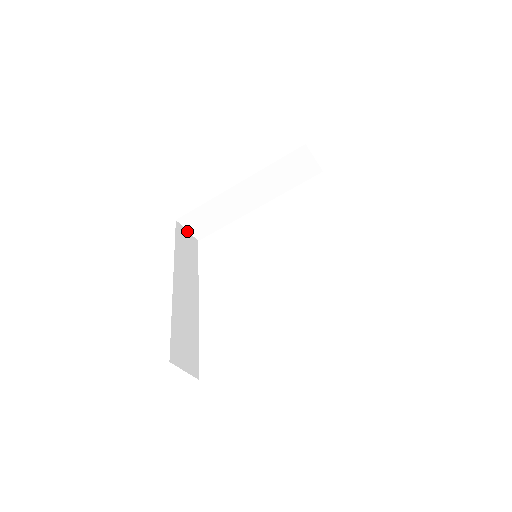
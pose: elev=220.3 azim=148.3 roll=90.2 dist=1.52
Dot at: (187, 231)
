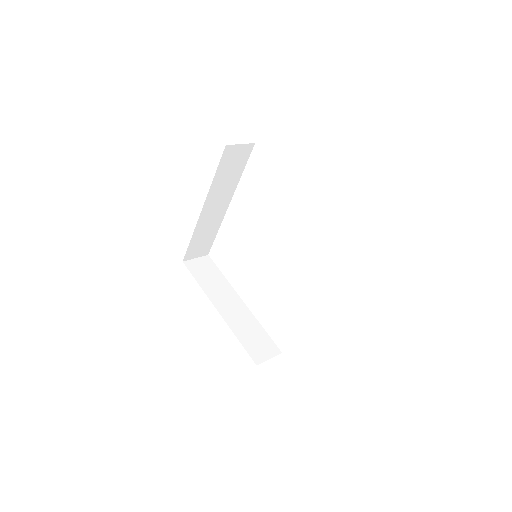
Dot at: (240, 144)
